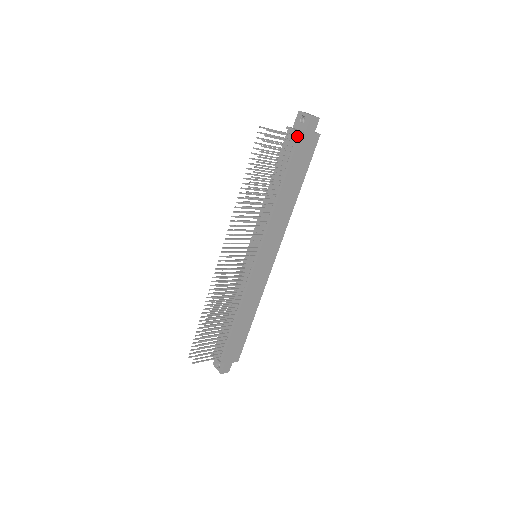
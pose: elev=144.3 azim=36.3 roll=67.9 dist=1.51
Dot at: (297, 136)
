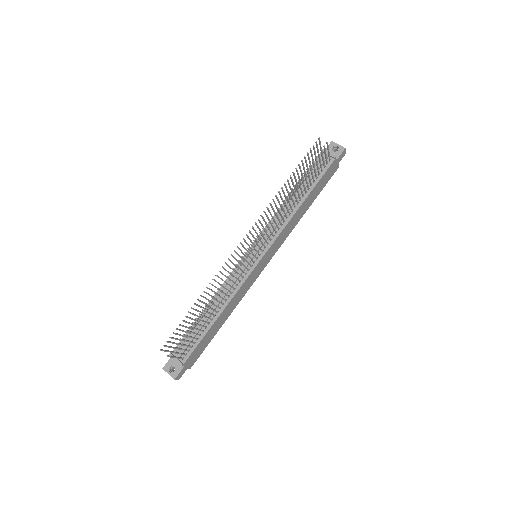
Dot at: (332, 160)
